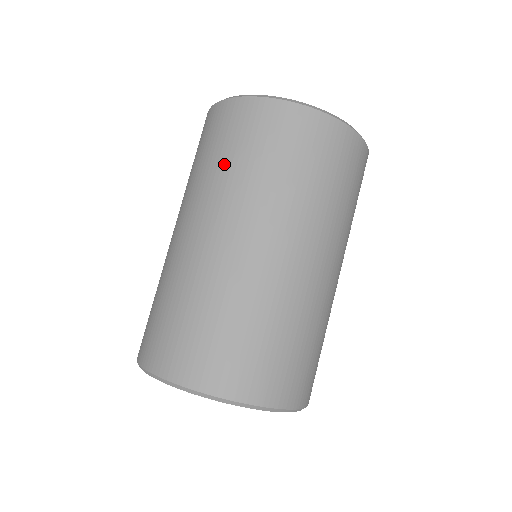
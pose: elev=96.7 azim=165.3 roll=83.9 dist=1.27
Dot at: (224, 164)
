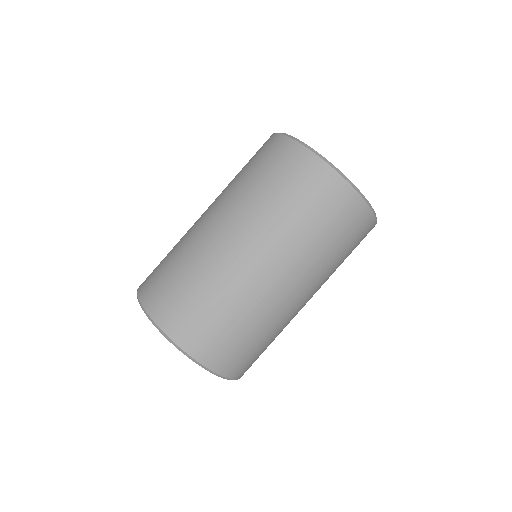
Dot at: (307, 225)
